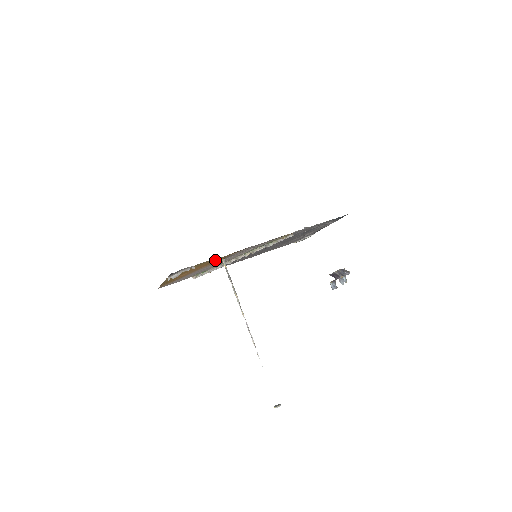
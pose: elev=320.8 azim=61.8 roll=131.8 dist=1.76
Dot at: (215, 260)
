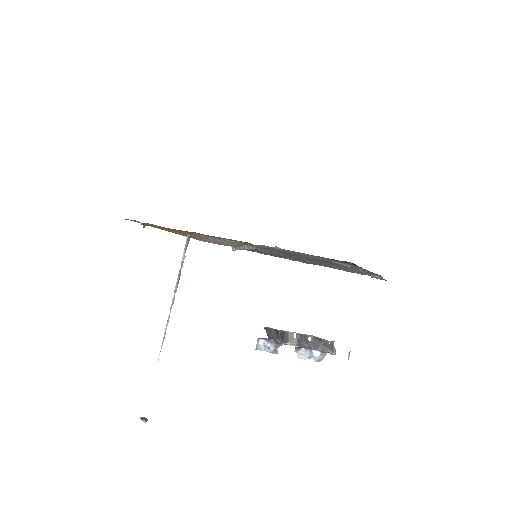
Dot at: occluded
